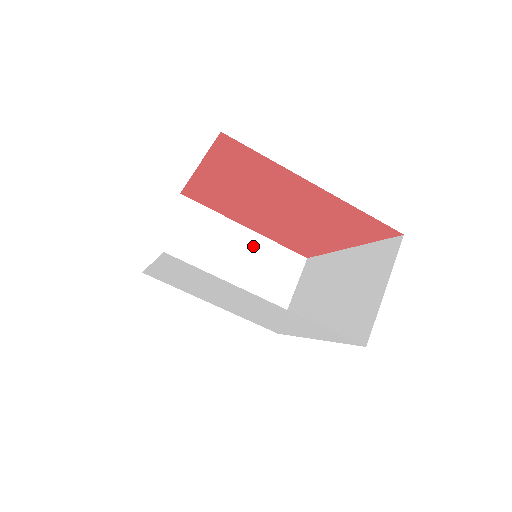
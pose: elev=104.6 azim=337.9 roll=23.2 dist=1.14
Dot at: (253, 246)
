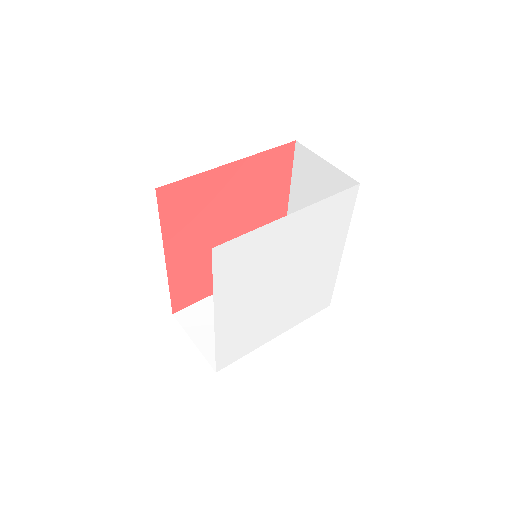
Dot at: occluded
